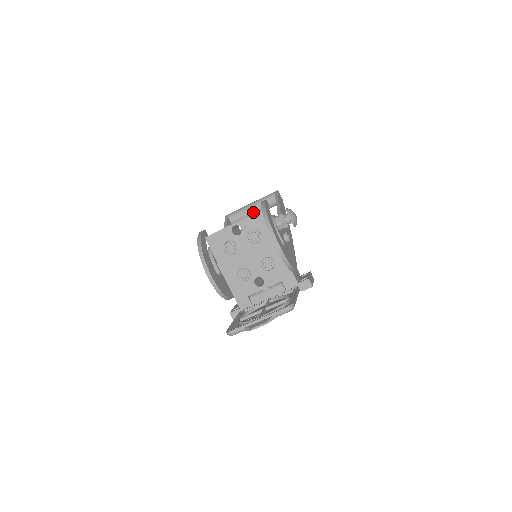
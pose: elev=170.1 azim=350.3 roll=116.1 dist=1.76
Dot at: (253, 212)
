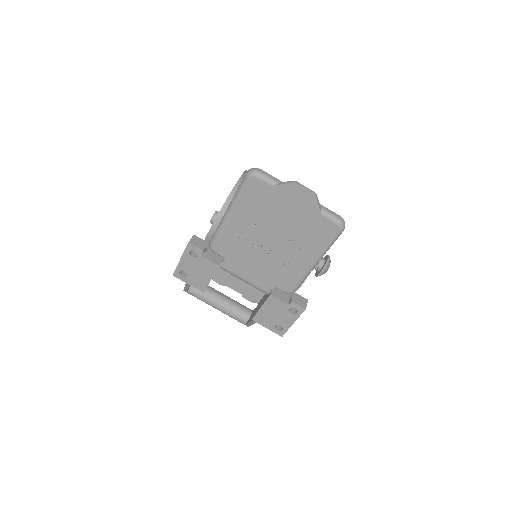
Dot at: (221, 298)
